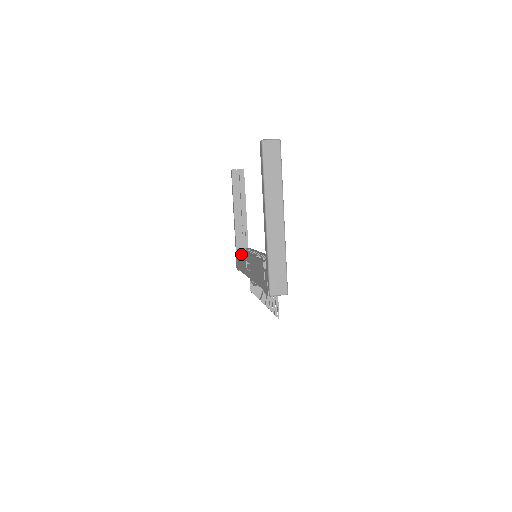
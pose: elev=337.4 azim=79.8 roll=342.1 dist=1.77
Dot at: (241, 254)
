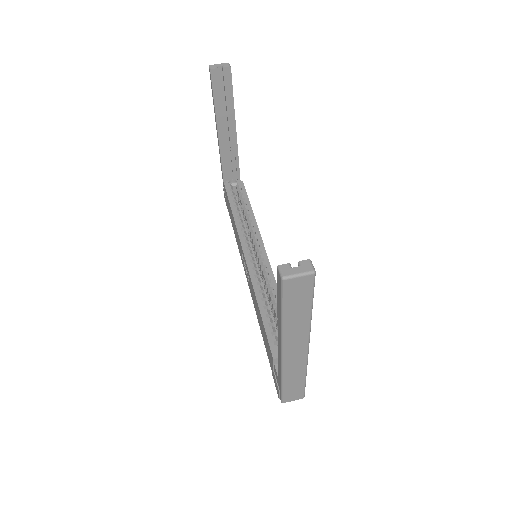
Dot at: occluded
